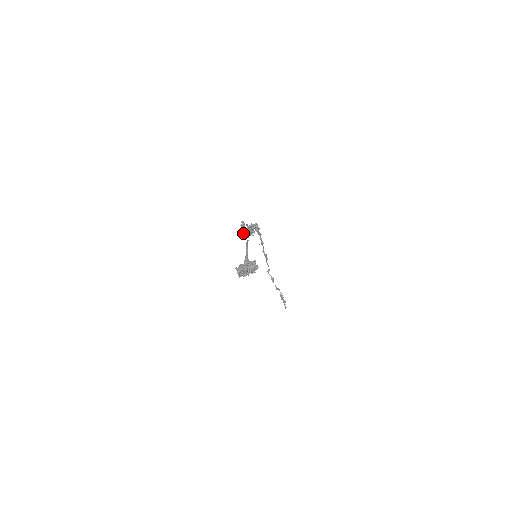
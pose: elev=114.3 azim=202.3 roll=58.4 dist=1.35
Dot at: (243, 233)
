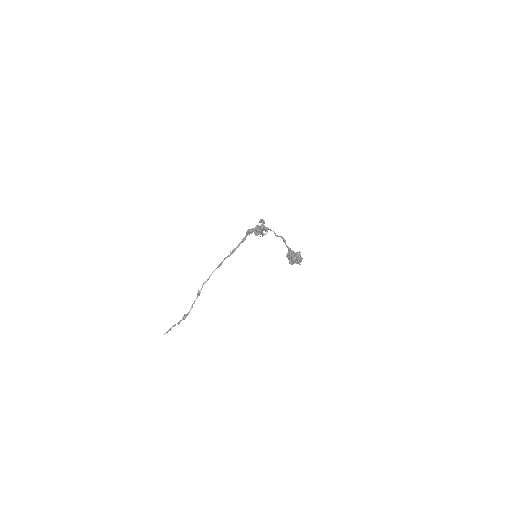
Dot at: occluded
